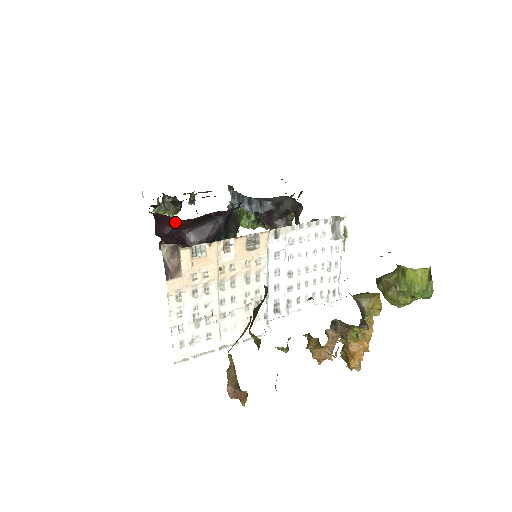
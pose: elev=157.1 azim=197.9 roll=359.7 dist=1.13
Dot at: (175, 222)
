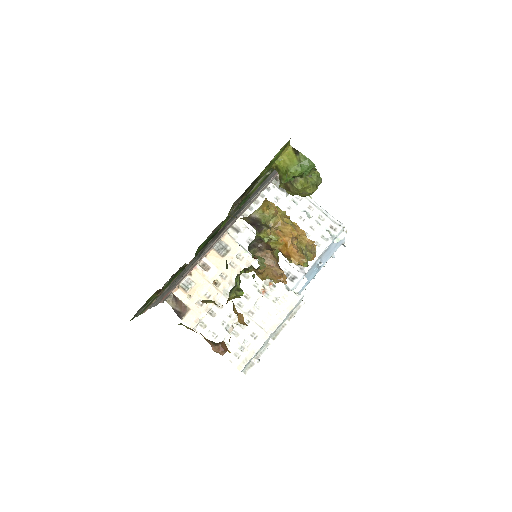
Dot at: occluded
